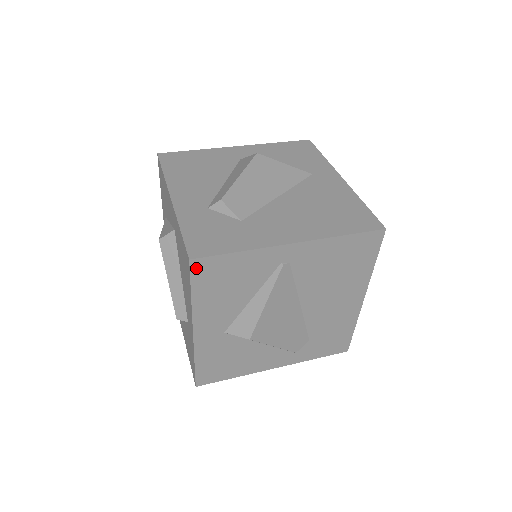
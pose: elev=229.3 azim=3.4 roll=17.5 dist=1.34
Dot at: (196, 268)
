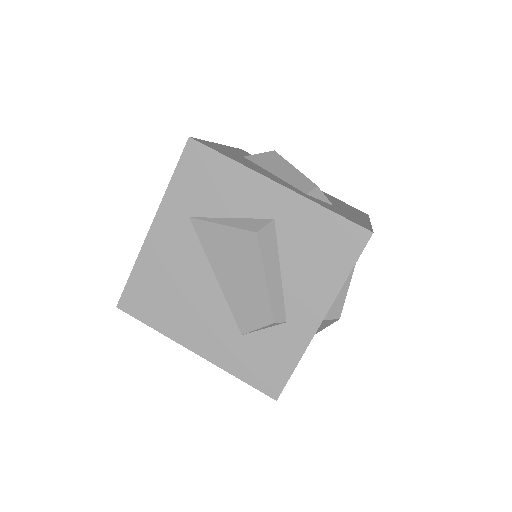
Dot at: occluded
